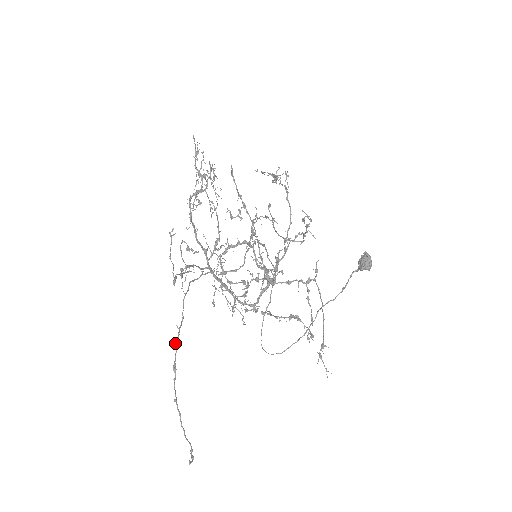
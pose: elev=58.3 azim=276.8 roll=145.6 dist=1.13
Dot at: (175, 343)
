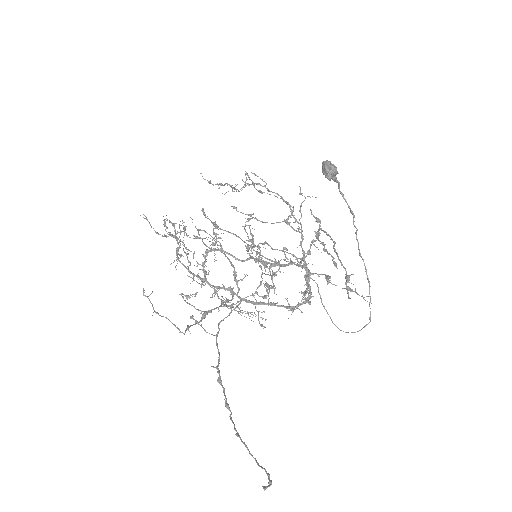
Dot at: (219, 383)
